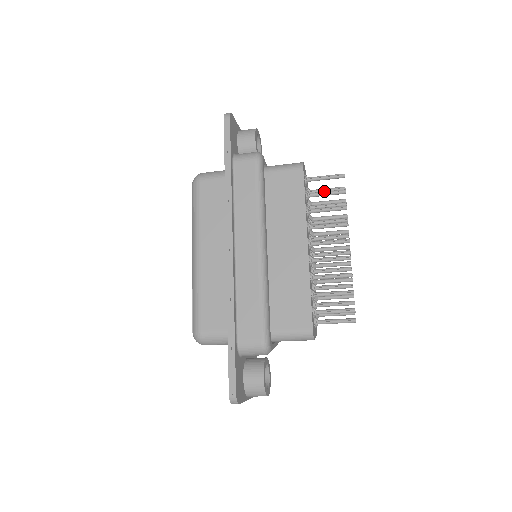
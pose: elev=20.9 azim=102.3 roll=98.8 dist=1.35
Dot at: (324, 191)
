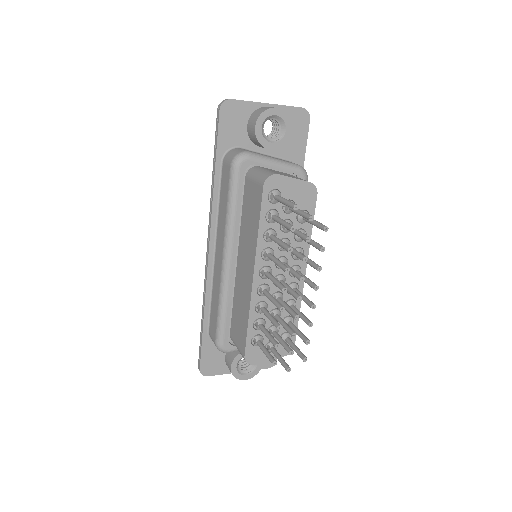
Dot at: (280, 219)
